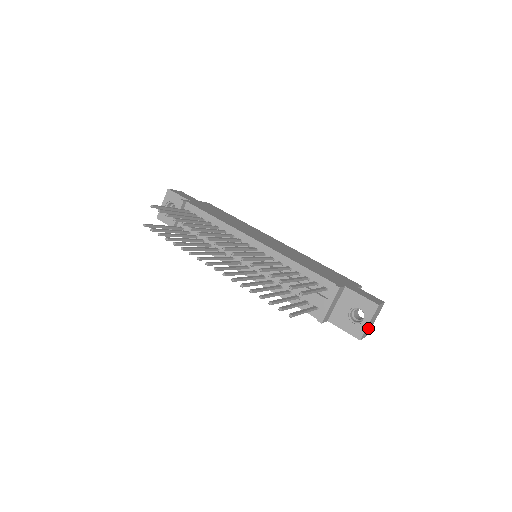
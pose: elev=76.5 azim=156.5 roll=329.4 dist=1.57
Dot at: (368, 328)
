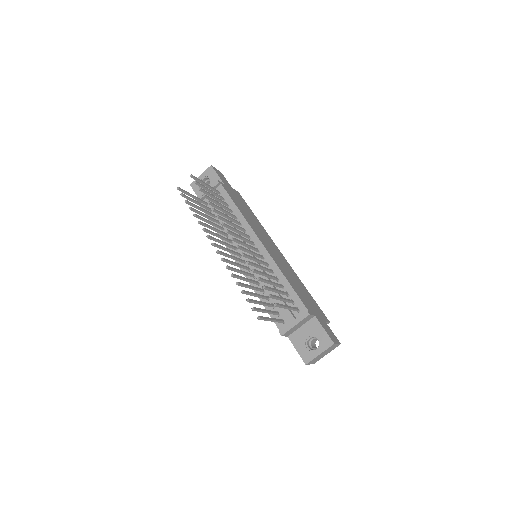
Dot at: (317, 358)
